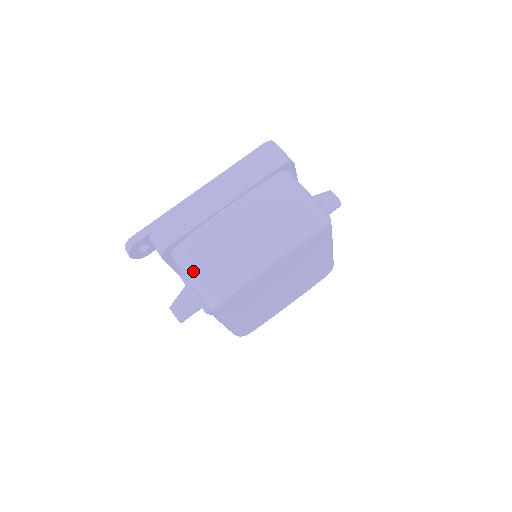
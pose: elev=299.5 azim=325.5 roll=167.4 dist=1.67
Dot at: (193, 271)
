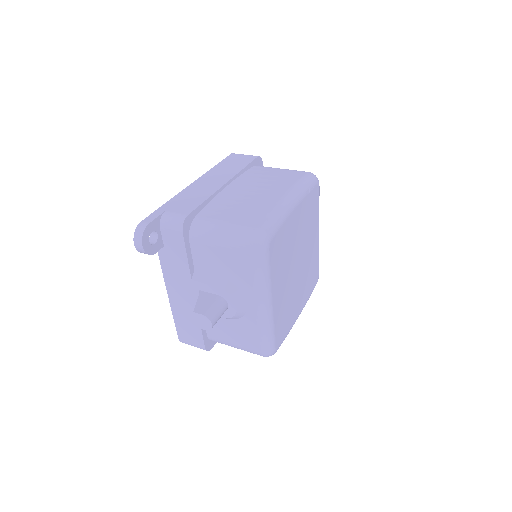
Dot at: (225, 225)
